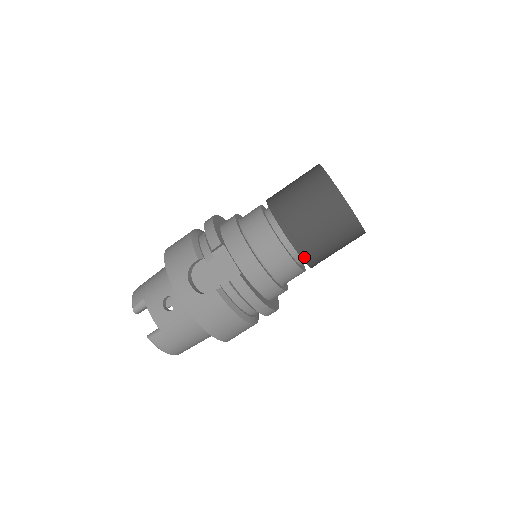
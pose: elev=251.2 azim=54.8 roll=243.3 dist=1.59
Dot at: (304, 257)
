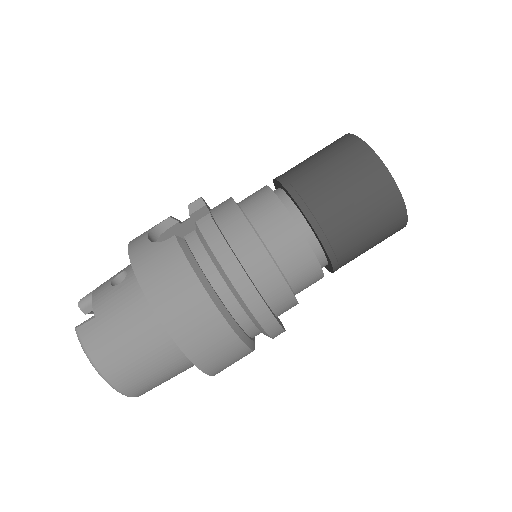
Dot at: (307, 212)
